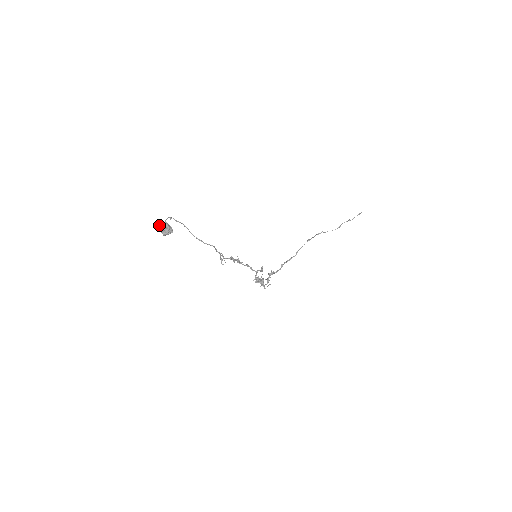
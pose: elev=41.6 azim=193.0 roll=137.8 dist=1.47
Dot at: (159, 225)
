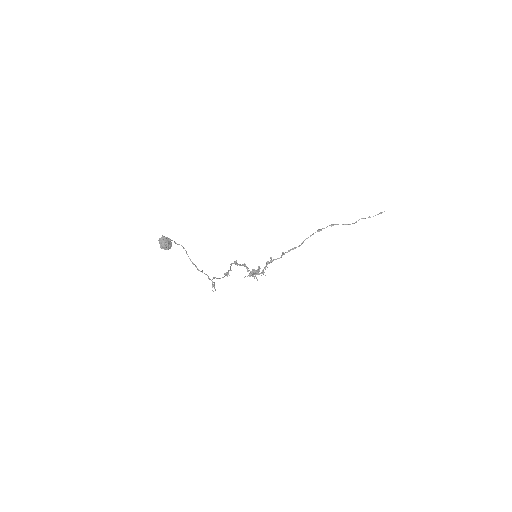
Dot at: (159, 240)
